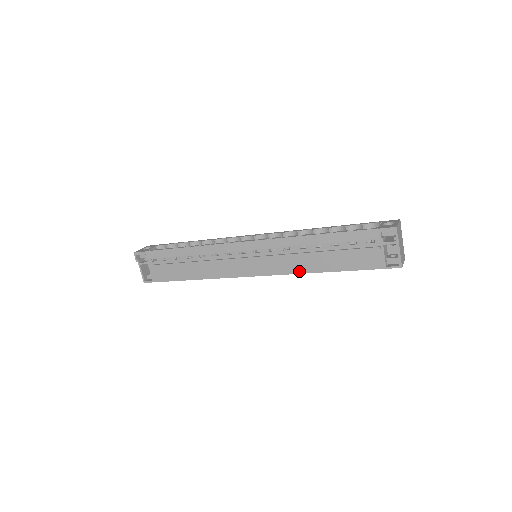
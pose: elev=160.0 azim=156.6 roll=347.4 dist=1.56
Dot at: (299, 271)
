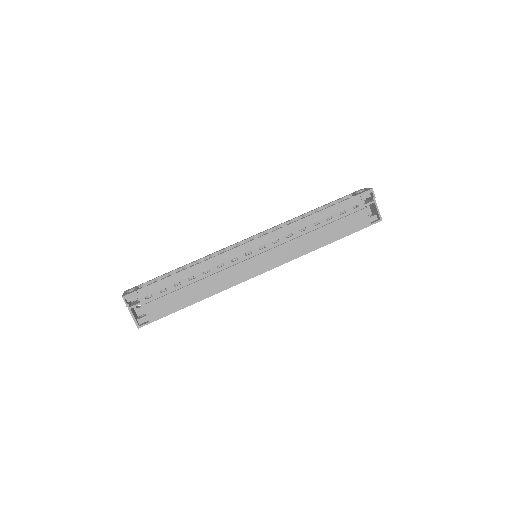
Dot at: (304, 252)
